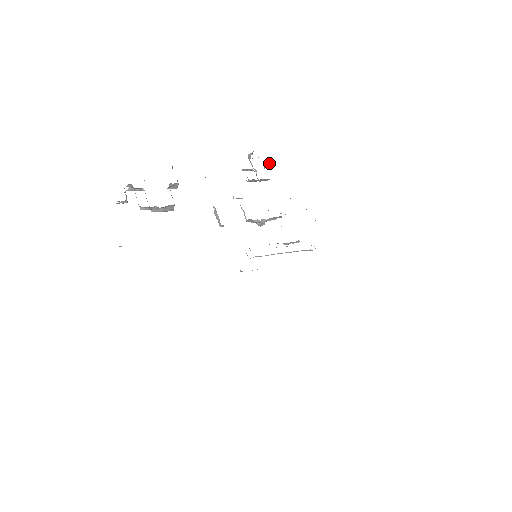
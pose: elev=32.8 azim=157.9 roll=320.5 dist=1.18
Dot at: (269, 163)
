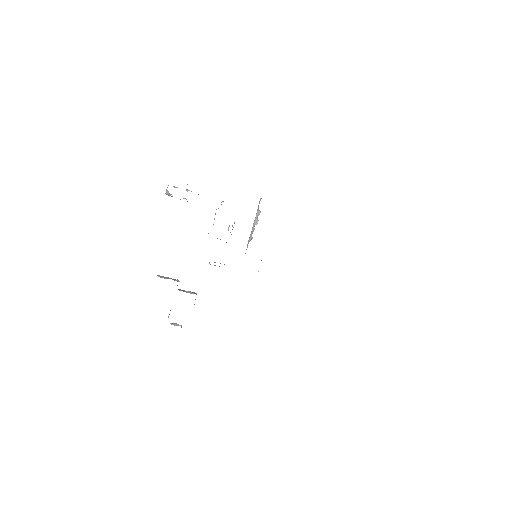
Dot at: occluded
